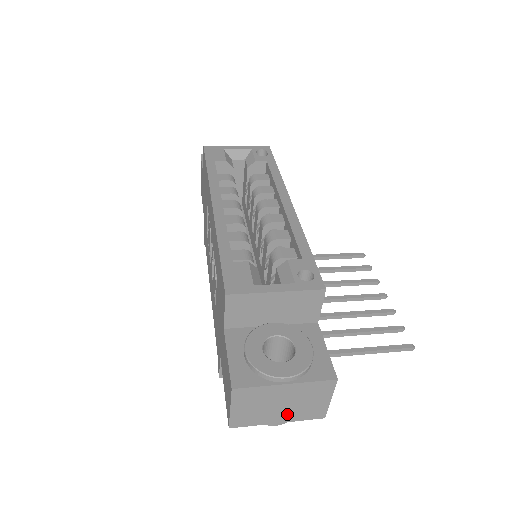
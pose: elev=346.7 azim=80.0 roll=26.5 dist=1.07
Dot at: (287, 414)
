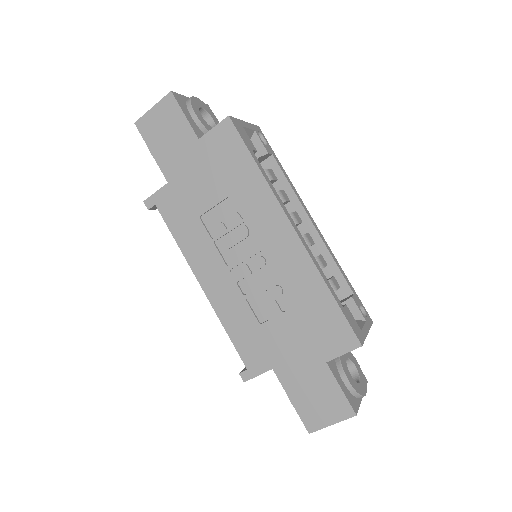
Dot at: occluded
